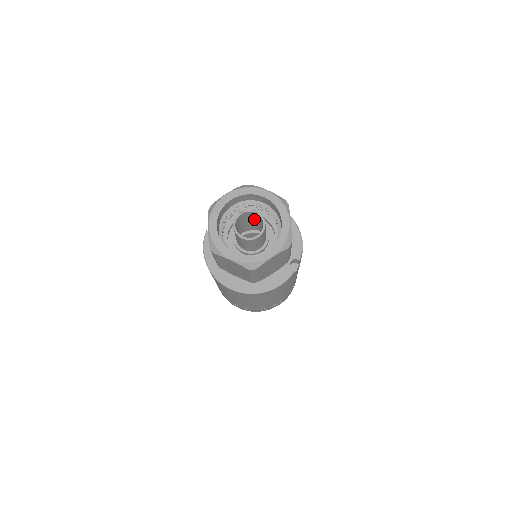
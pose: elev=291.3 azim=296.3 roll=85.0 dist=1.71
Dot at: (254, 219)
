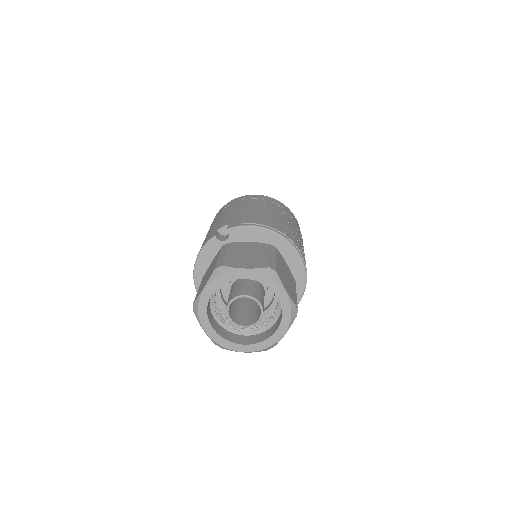
Dot at: (258, 292)
